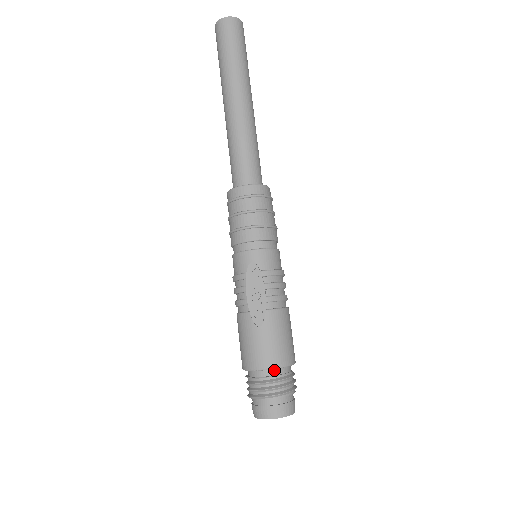
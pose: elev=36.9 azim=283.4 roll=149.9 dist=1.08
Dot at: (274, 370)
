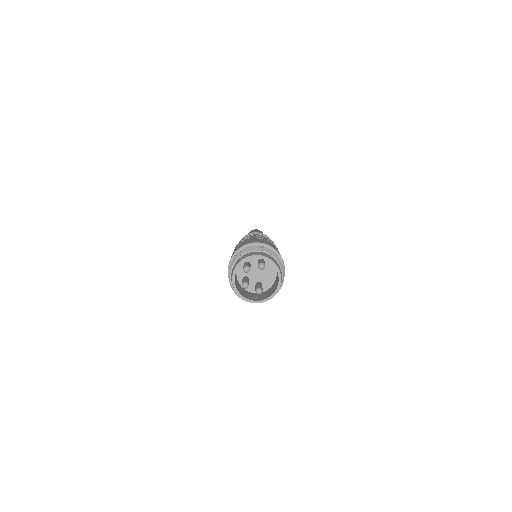
Dot at: occluded
